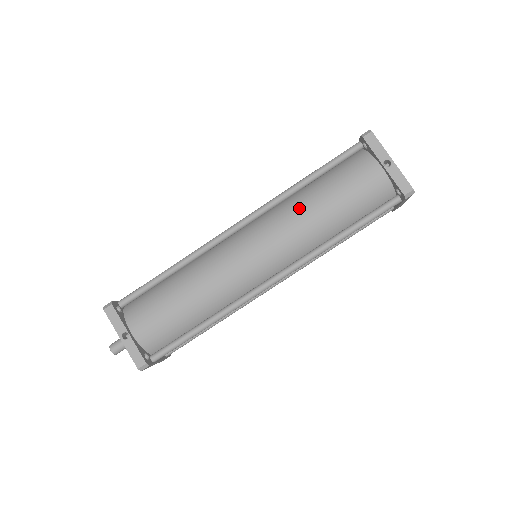
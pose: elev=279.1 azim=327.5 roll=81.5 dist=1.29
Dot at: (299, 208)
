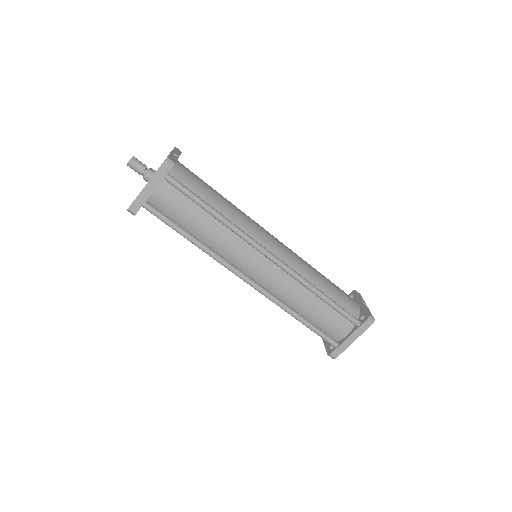
Dot at: occluded
